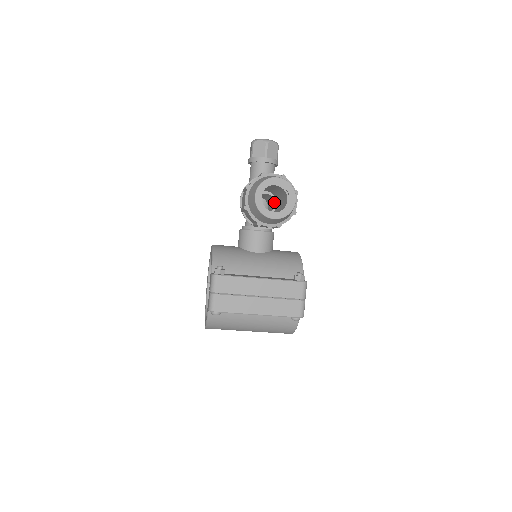
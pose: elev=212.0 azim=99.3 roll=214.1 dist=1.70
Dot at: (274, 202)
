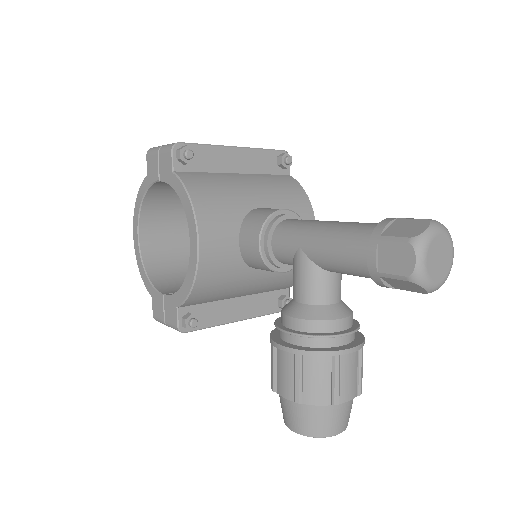
Dot at: occluded
